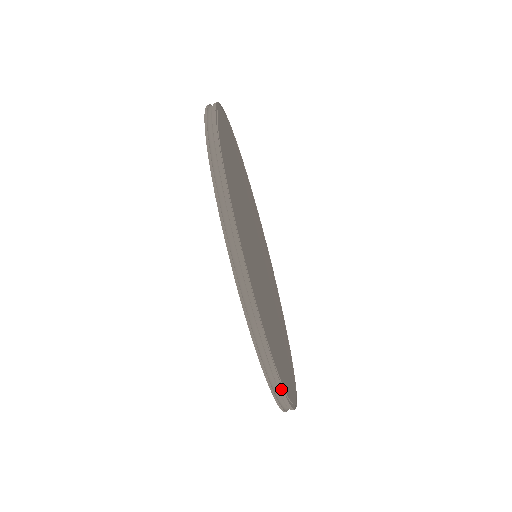
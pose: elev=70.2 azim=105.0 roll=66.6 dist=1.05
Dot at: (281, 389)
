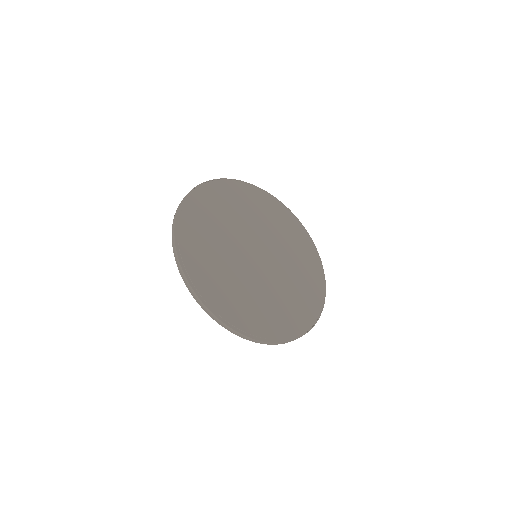
Dot at: (213, 314)
